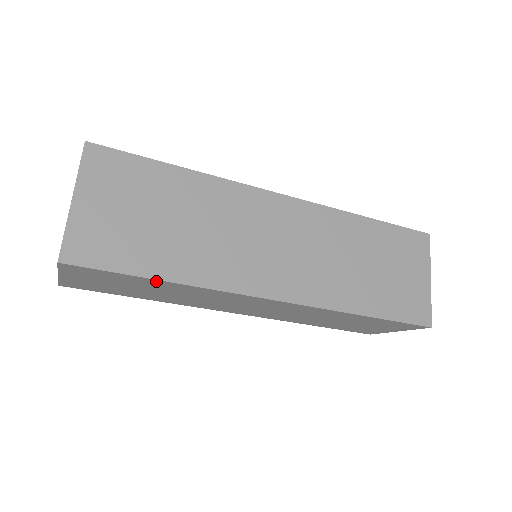
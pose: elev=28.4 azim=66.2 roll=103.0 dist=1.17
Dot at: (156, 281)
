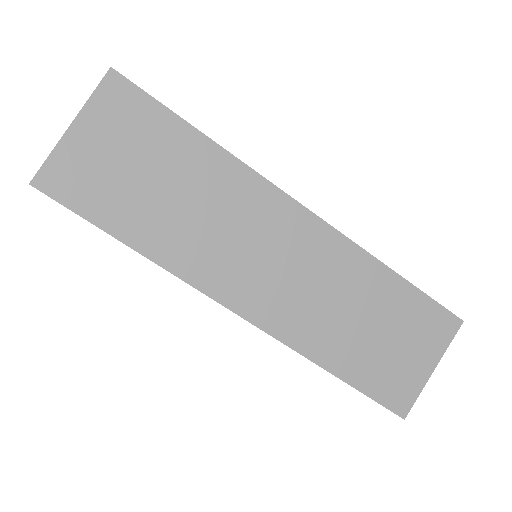
Dot at: (193, 136)
